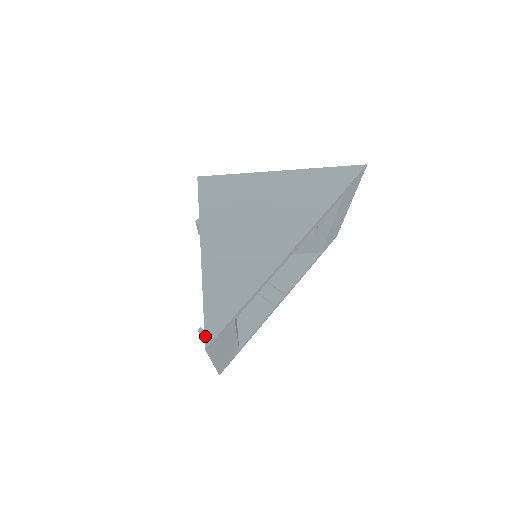
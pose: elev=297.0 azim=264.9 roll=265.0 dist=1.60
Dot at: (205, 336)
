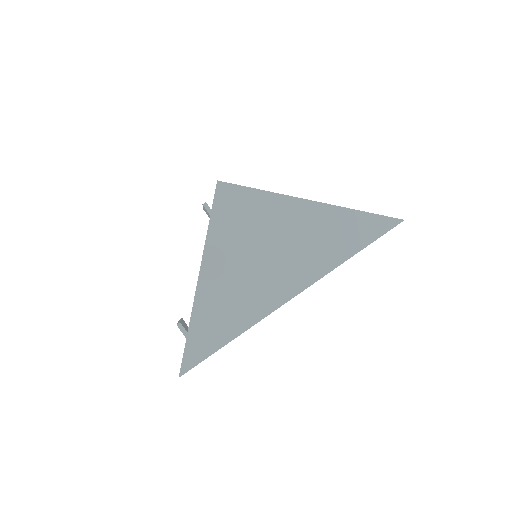
Dot at: (182, 365)
